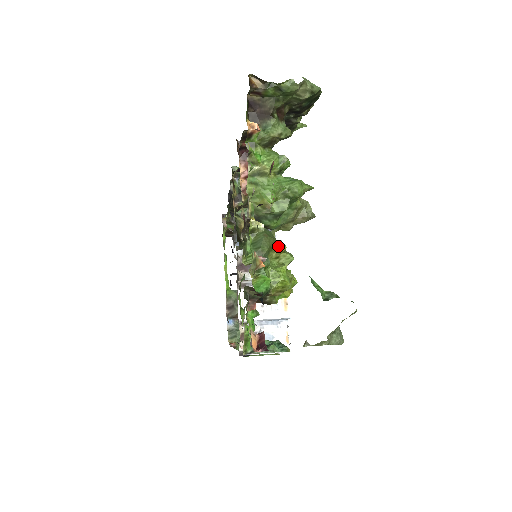
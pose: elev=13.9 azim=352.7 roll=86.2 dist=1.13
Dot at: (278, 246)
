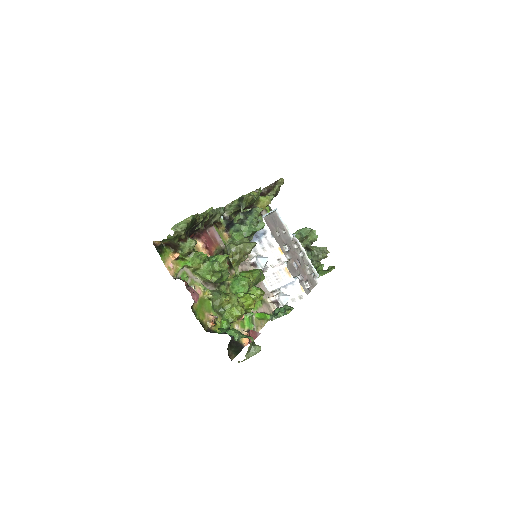
Dot at: (224, 300)
